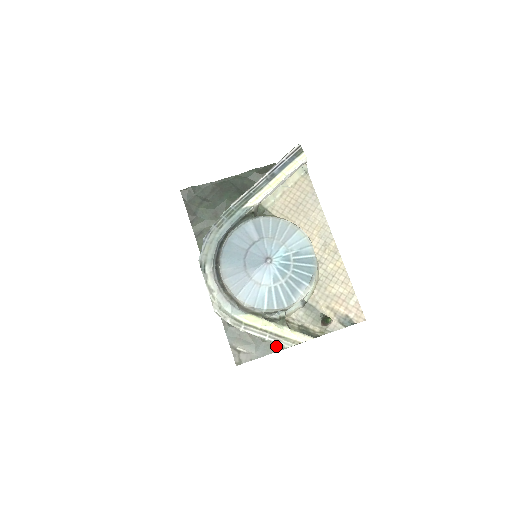
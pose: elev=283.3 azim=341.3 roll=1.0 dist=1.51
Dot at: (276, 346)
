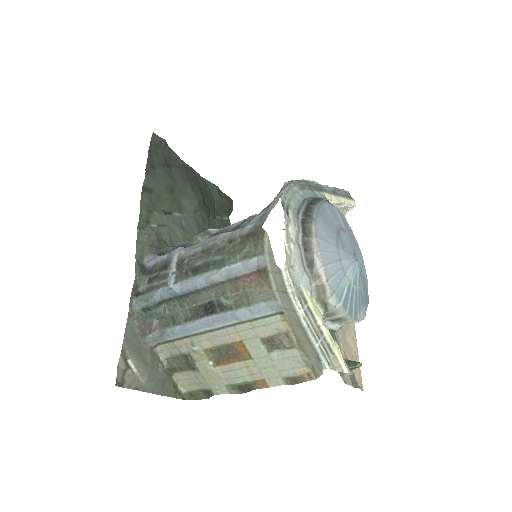
Dot at: (170, 388)
